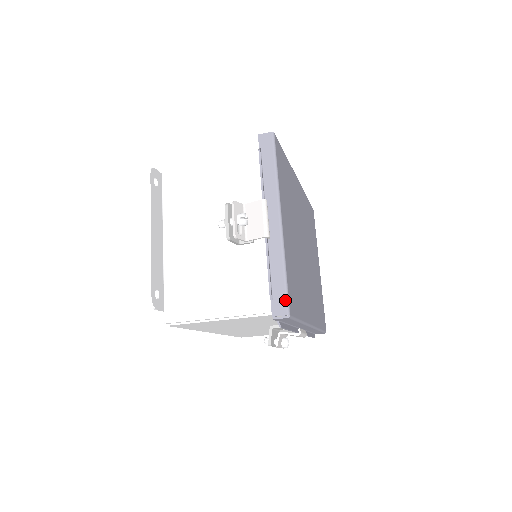
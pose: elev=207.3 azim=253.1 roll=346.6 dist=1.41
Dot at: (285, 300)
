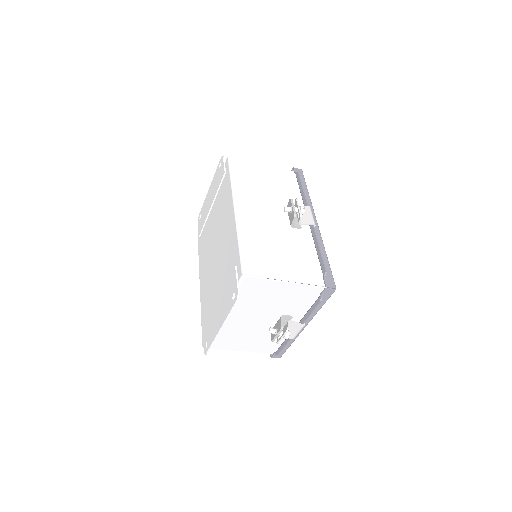
Dot at: occluded
